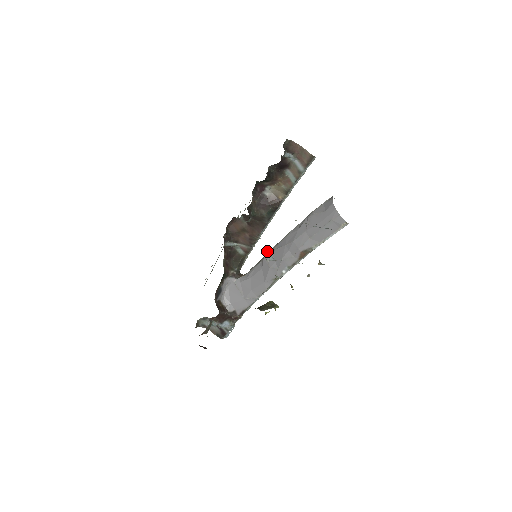
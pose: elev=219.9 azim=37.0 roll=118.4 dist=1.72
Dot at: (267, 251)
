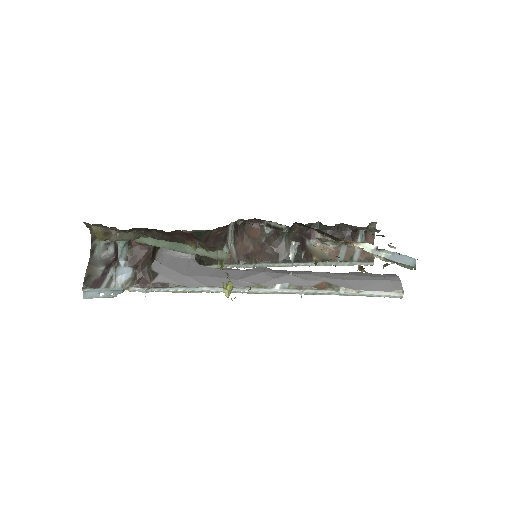
Dot at: occluded
